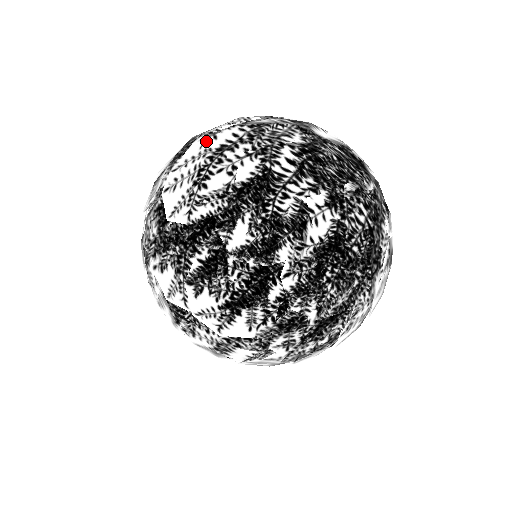
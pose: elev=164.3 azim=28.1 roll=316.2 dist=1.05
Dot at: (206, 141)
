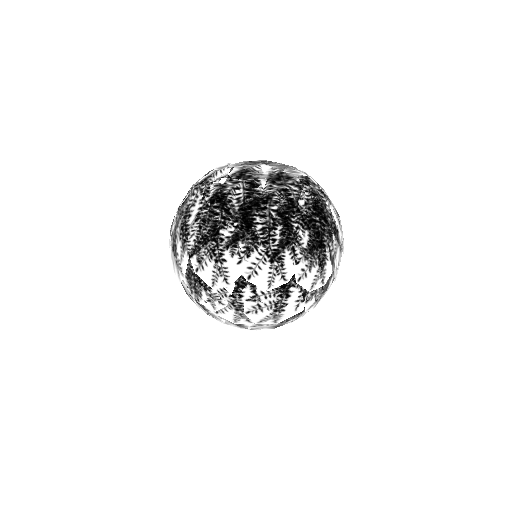
Dot at: (200, 228)
